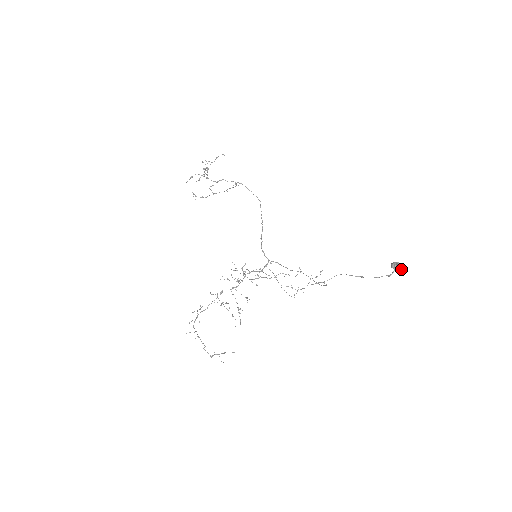
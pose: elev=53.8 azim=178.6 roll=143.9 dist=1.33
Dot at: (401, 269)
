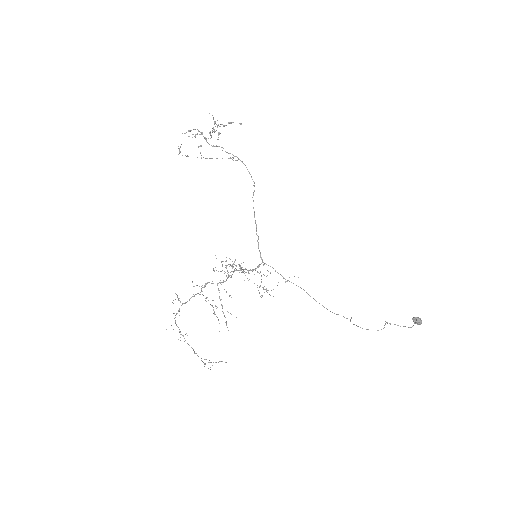
Dot at: (420, 324)
